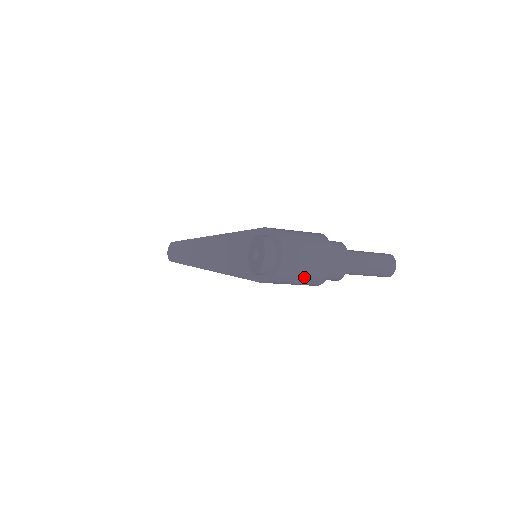
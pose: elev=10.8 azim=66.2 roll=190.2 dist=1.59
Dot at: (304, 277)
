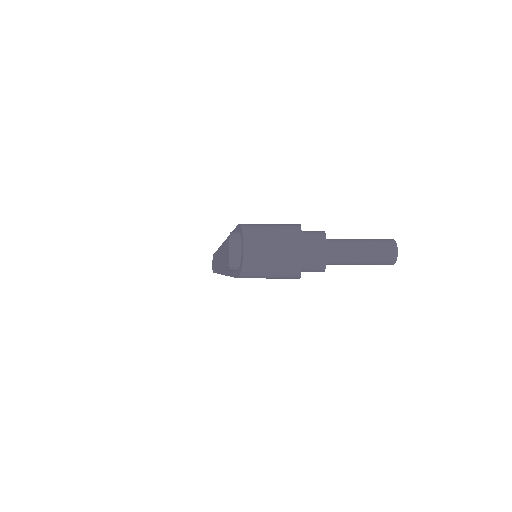
Dot at: (274, 269)
